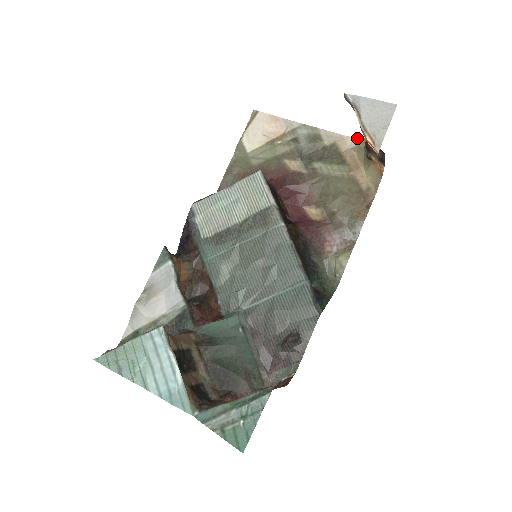
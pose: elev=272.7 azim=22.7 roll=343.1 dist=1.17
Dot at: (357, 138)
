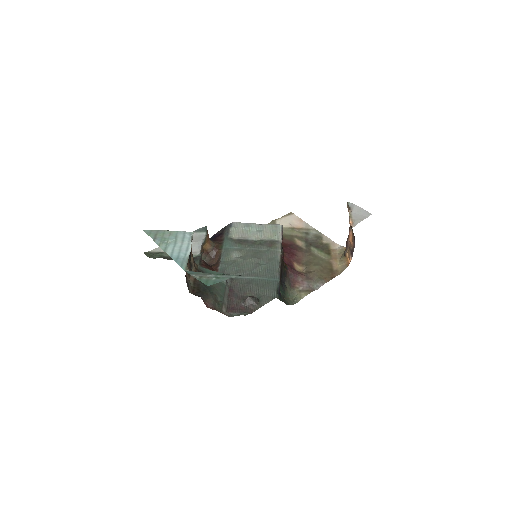
Dot at: (343, 246)
